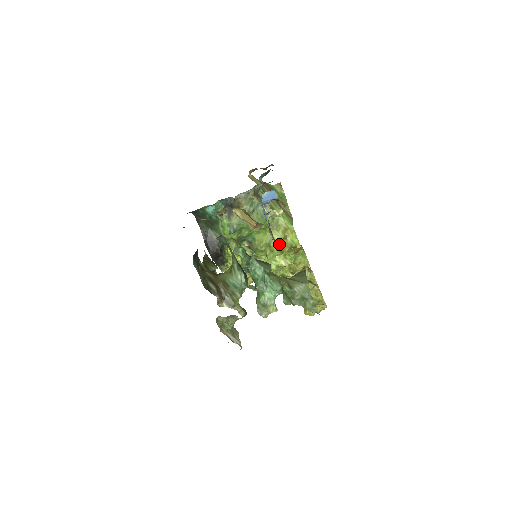
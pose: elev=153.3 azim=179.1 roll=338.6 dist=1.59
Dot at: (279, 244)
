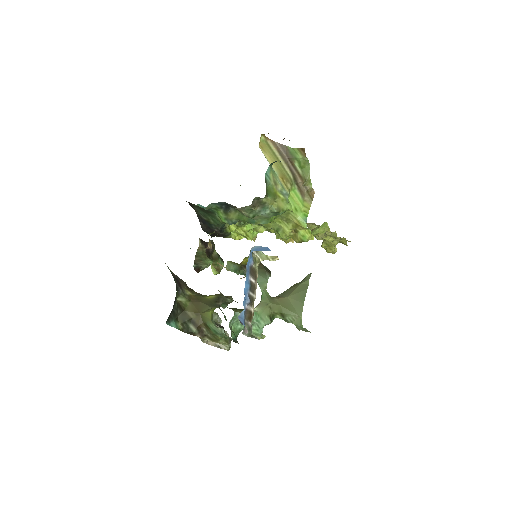
Dot at: (289, 233)
